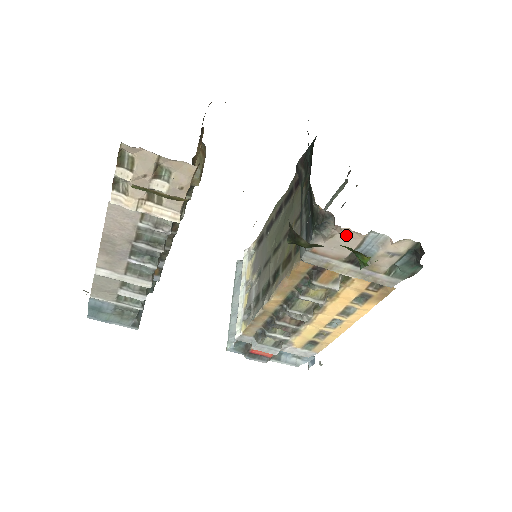
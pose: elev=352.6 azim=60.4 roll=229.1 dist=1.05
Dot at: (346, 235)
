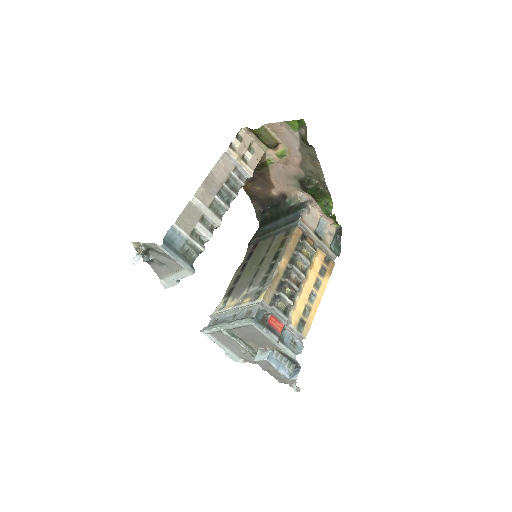
Dot at: (313, 214)
